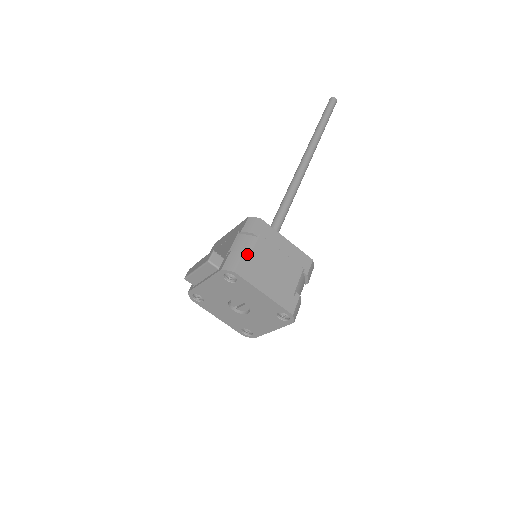
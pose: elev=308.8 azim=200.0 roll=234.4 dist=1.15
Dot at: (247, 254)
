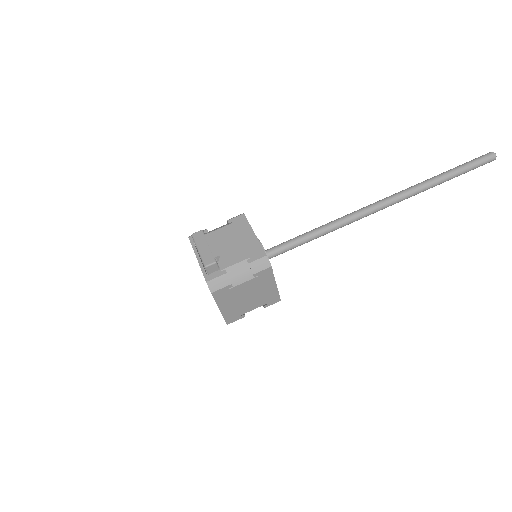
Dot at: (234, 284)
